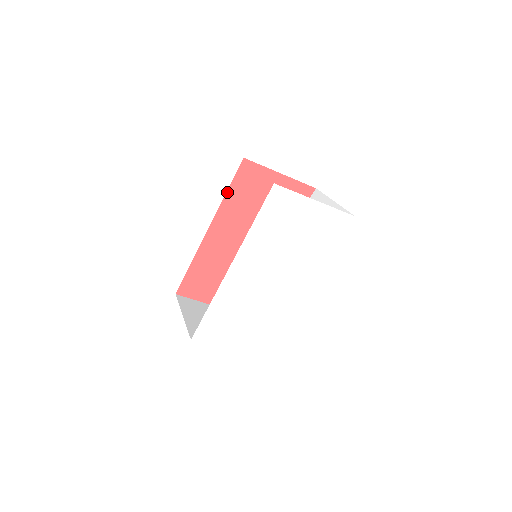
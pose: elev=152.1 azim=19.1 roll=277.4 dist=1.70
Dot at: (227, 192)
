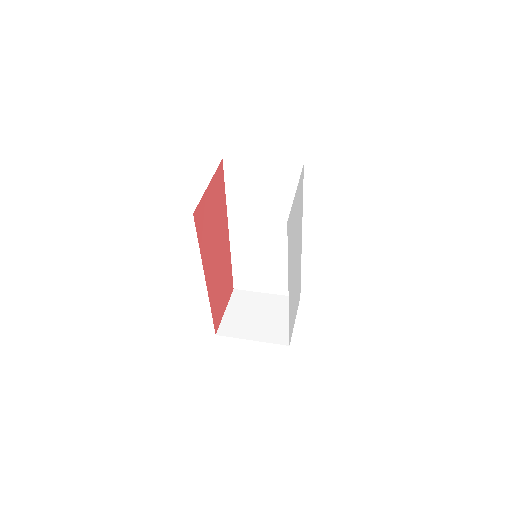
Dot at: (199, 247)
